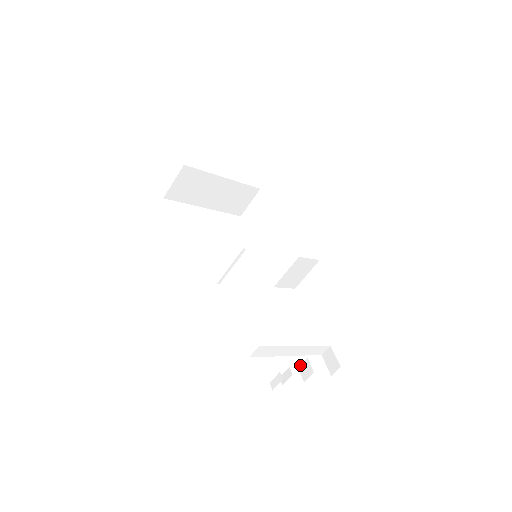
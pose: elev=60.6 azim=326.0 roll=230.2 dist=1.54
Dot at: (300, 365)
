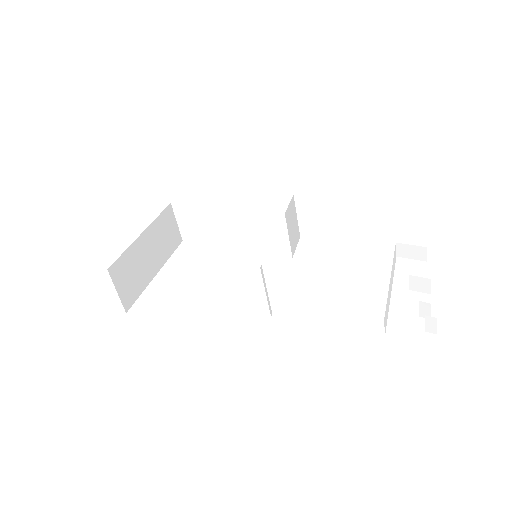
Dot at: (409, 287)
